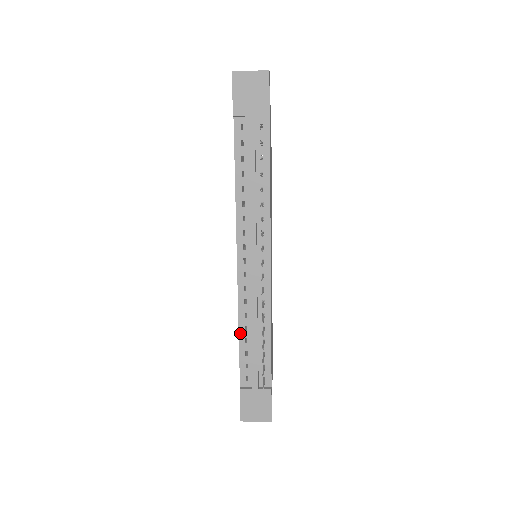
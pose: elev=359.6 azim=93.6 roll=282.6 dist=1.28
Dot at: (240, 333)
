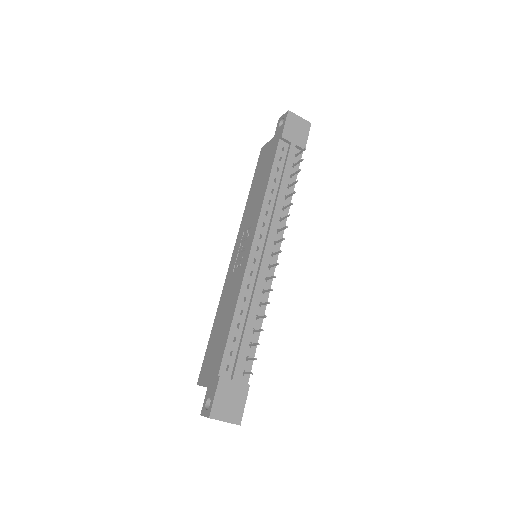
Dot at: (235, 316)
